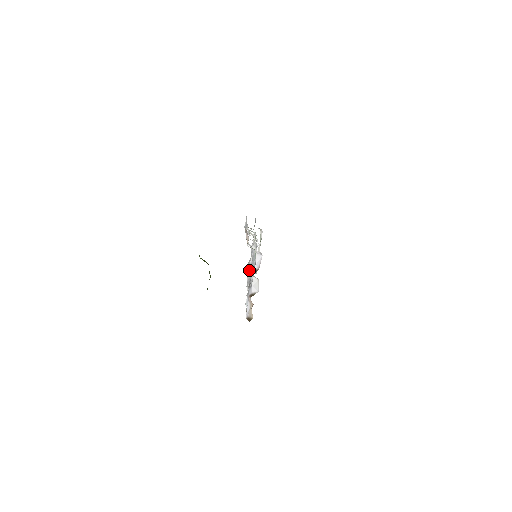
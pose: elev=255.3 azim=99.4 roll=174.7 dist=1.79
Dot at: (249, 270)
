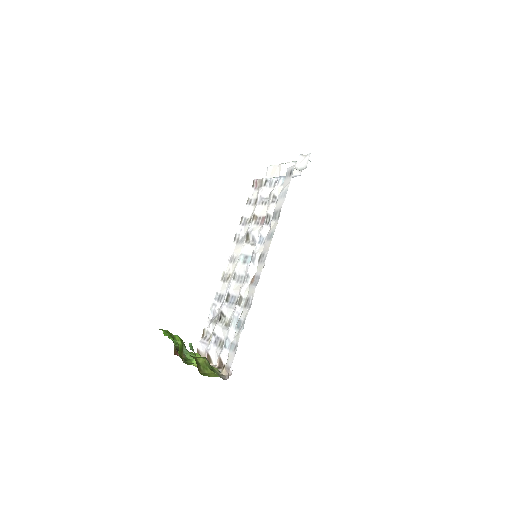
Dot at: (245, 241)
